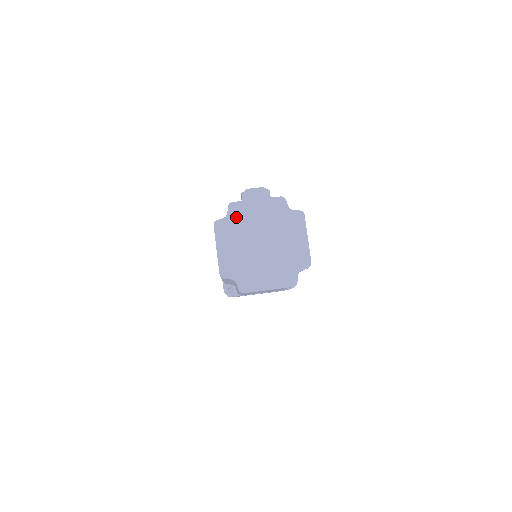
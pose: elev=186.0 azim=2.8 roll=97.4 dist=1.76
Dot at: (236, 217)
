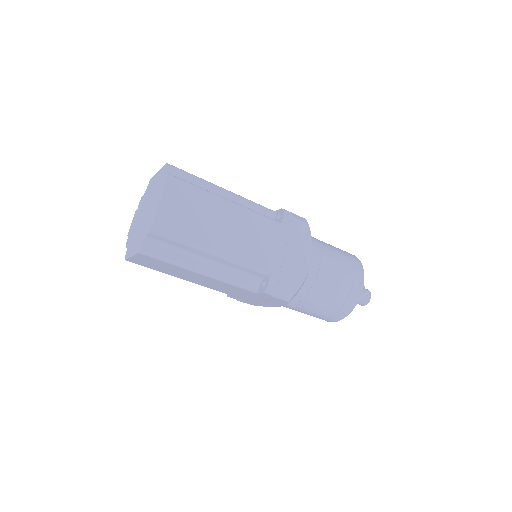
Dot at: (130, 239)
